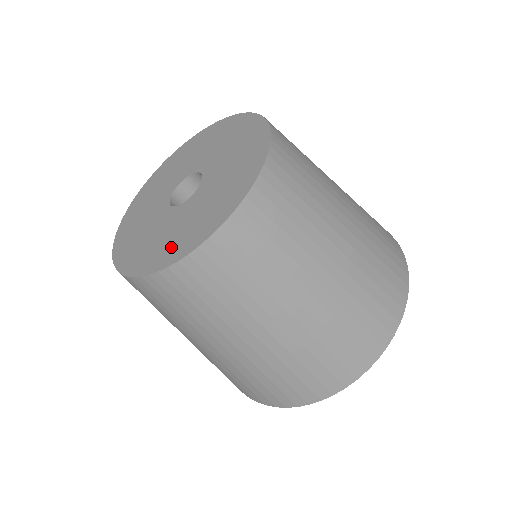
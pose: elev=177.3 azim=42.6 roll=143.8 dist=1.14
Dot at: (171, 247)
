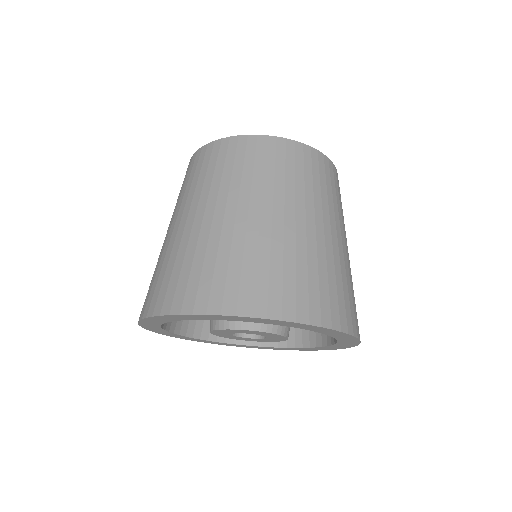
Dot at: occluded
